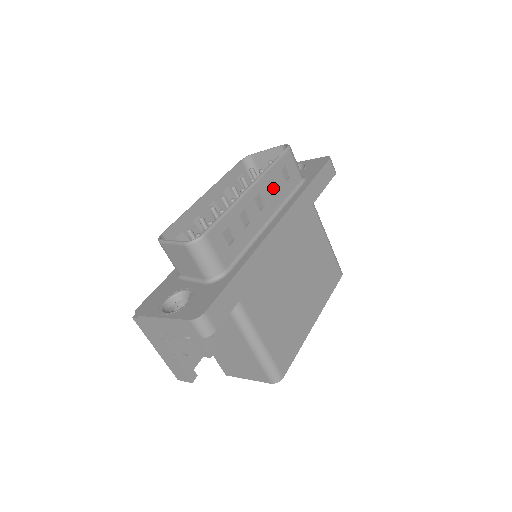
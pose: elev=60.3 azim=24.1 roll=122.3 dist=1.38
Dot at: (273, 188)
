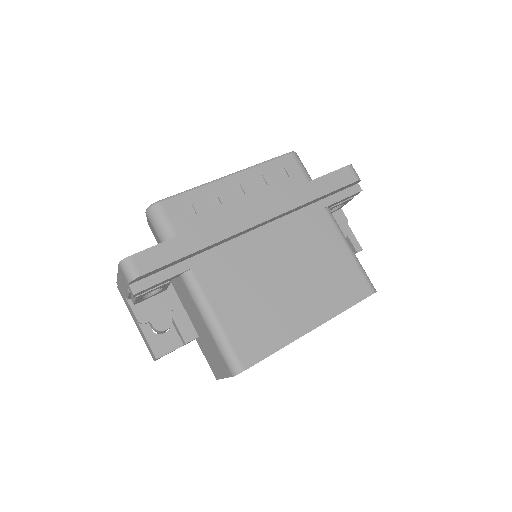
Dot at: (262, 183)
